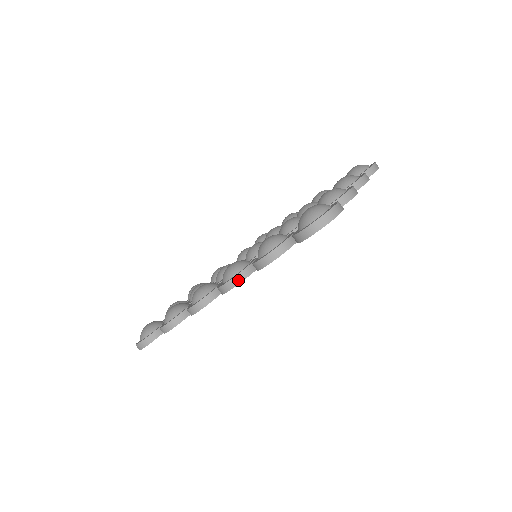
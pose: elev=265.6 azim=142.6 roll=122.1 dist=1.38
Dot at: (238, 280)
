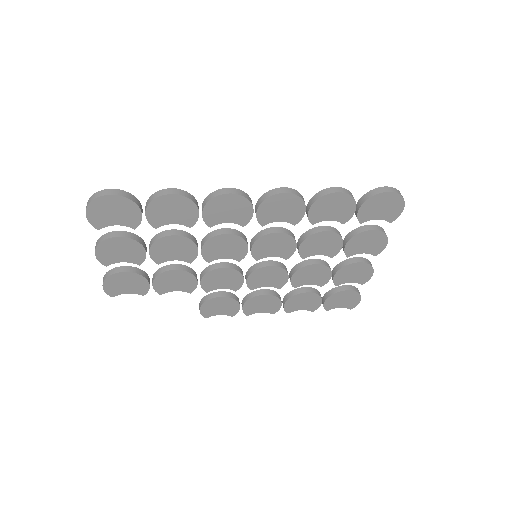
Dot at: (297, 193)
